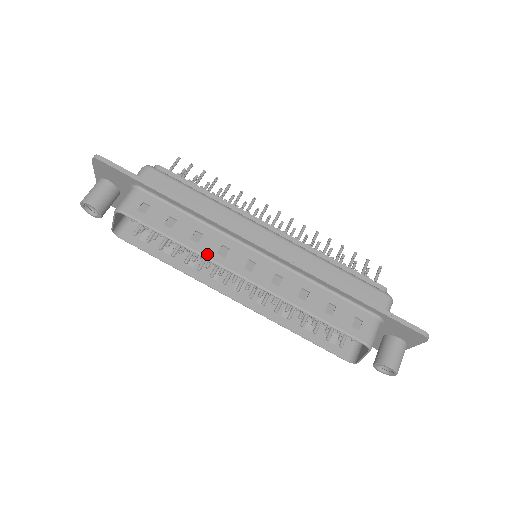
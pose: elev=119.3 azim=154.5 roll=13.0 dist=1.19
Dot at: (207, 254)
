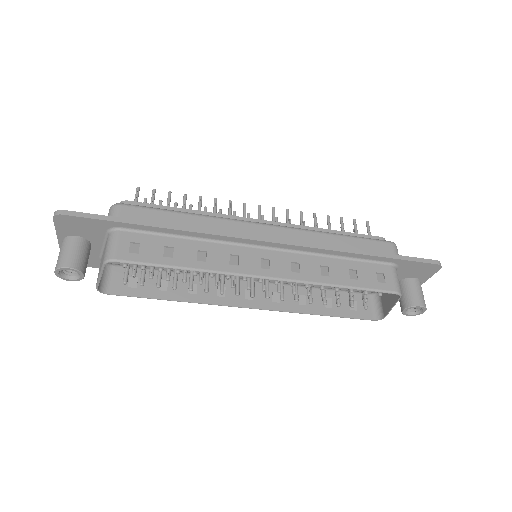
Dot at: (220, 269)
